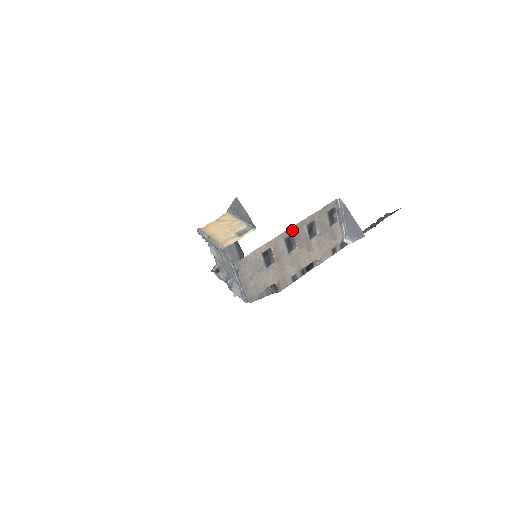
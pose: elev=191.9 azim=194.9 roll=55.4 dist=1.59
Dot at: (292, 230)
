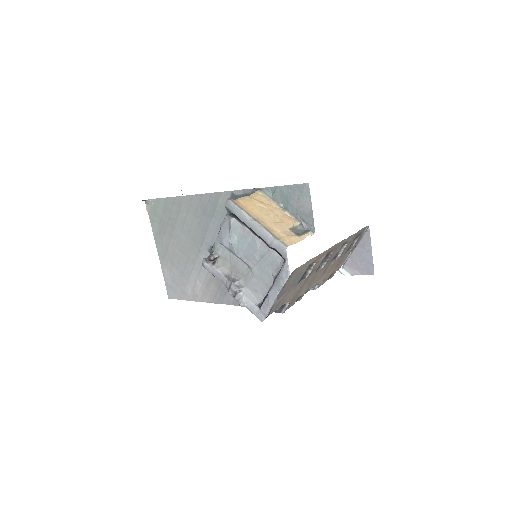
Dot at: (335, 247)
